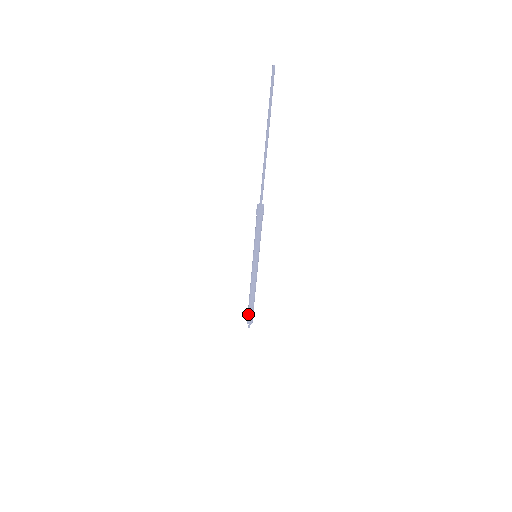
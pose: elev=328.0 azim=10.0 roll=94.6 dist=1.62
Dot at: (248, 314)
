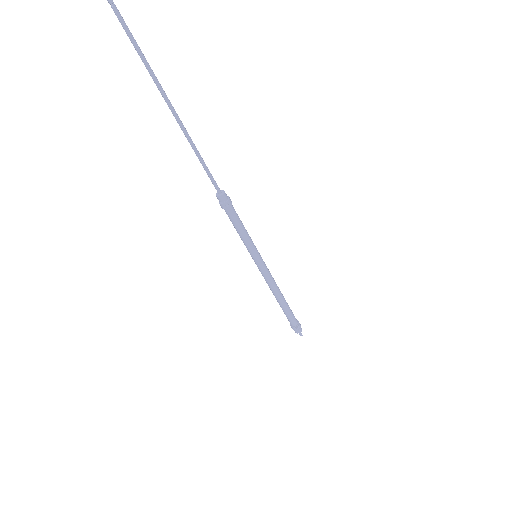
Dot at: occluded
